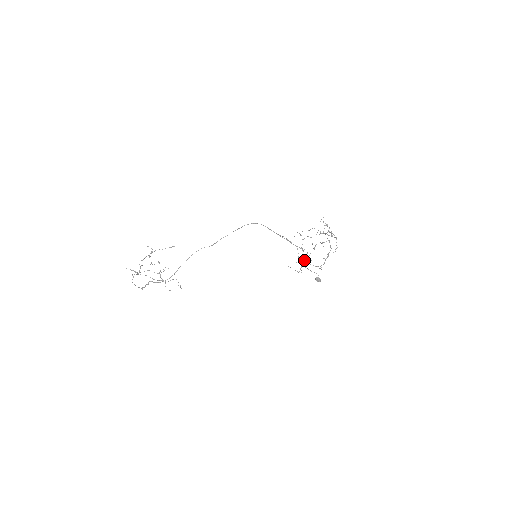
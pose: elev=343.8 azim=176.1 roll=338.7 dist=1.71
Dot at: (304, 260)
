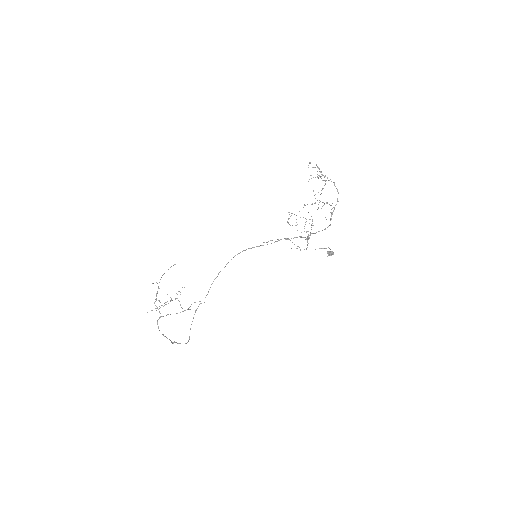
Dot at: (307, 239)
